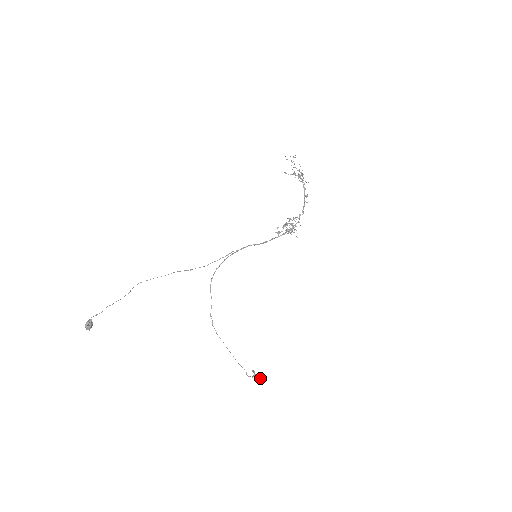
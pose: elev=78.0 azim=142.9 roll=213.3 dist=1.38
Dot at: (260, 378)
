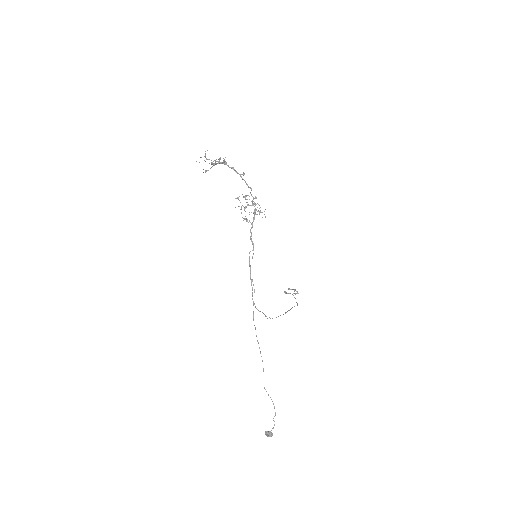
Dot at: occluded
